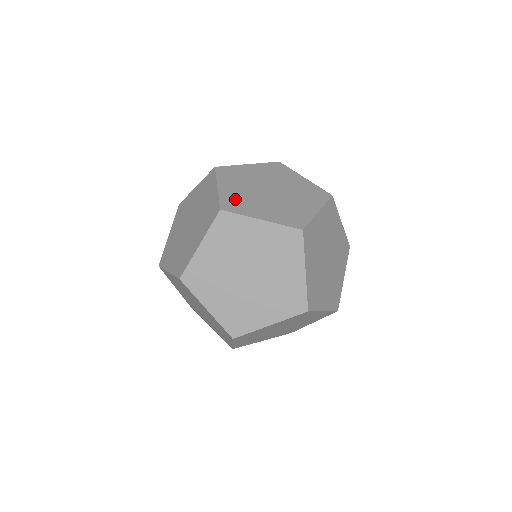
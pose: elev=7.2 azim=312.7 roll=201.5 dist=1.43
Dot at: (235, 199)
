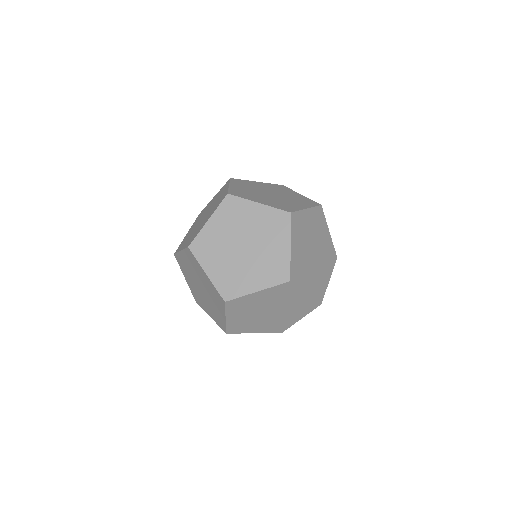
Dot at: (191, 239)
